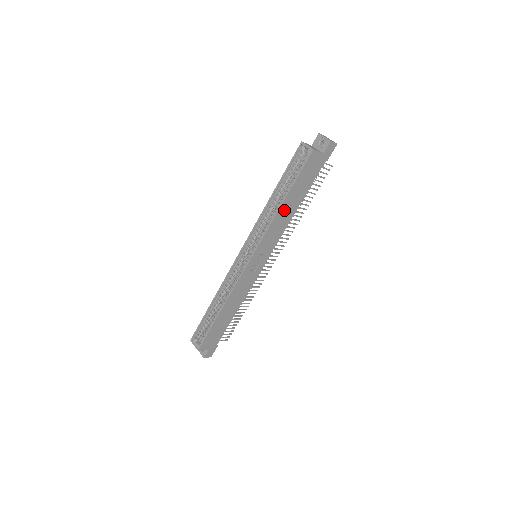
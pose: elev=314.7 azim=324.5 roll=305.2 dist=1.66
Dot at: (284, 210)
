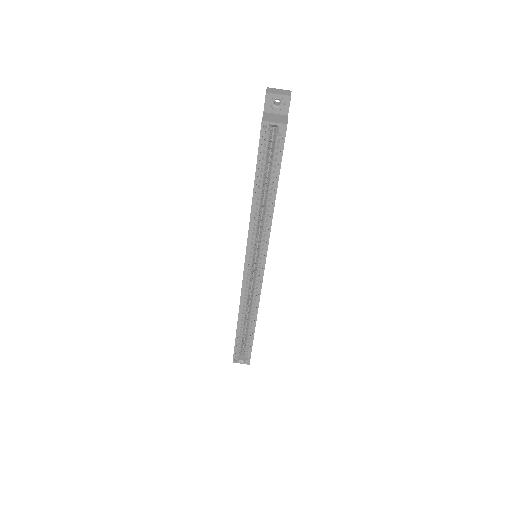
Dot at: occluded
